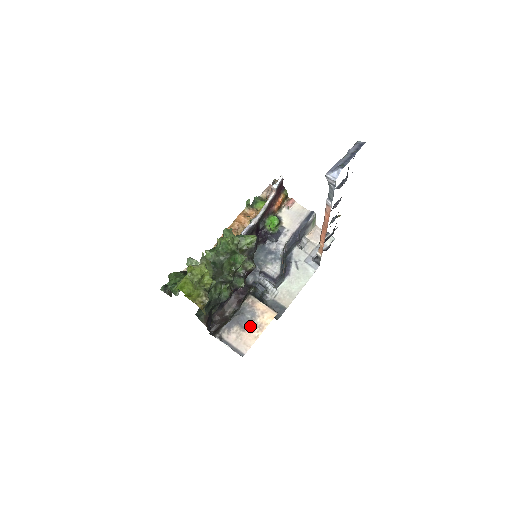
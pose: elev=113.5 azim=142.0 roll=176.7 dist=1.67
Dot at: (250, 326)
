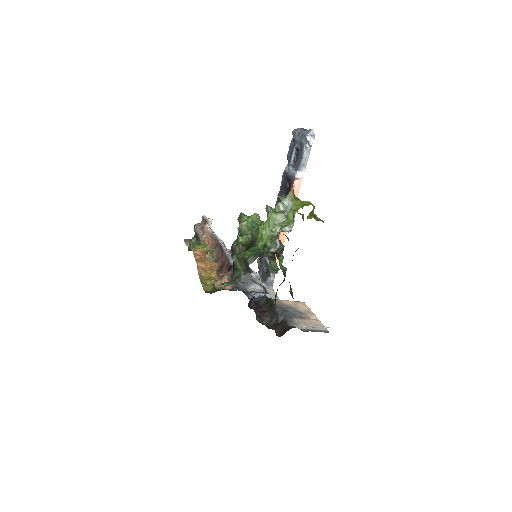
Dot at: (301, 315)
